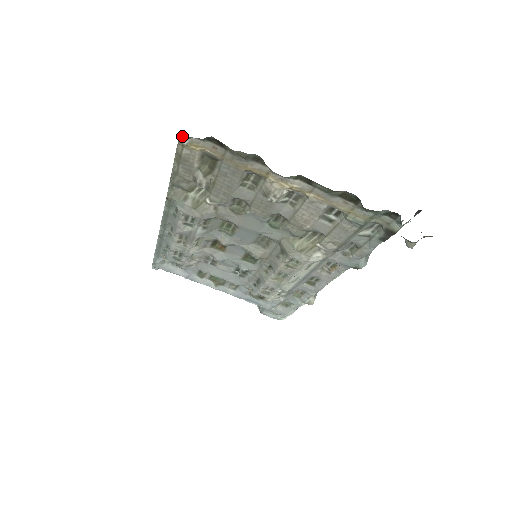
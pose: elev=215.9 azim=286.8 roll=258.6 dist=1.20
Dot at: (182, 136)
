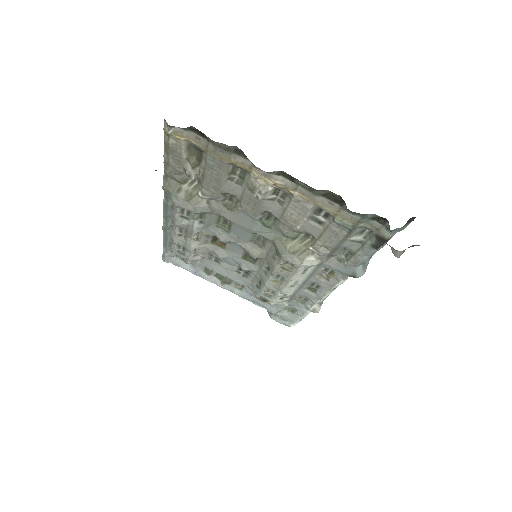
Dot at: (166, 125)
